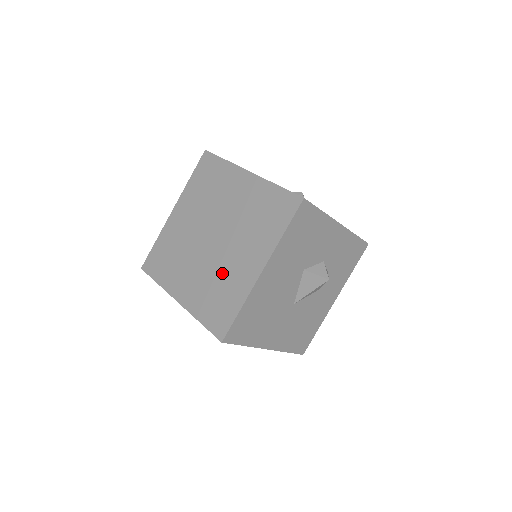
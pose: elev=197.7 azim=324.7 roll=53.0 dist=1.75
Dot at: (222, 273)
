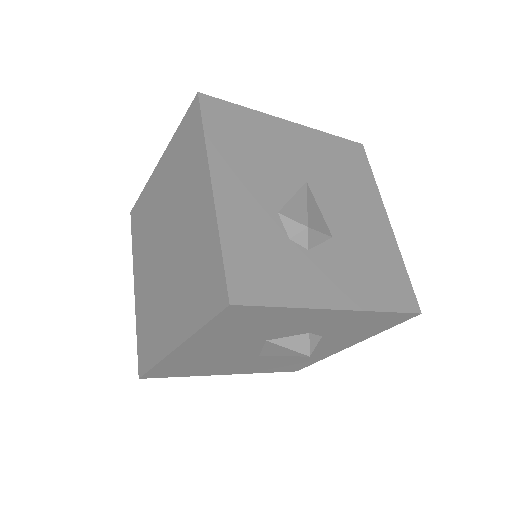
Dot at: (158, 303)
